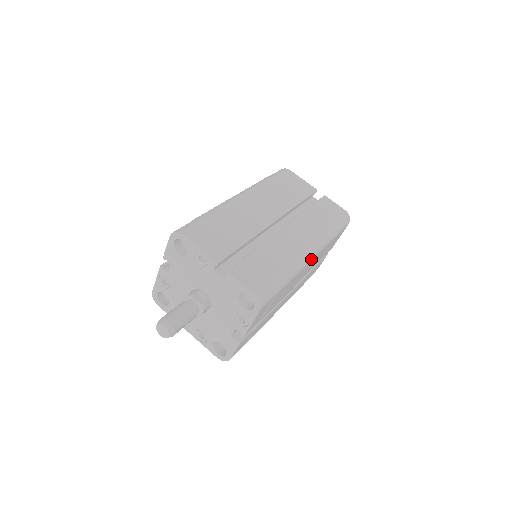
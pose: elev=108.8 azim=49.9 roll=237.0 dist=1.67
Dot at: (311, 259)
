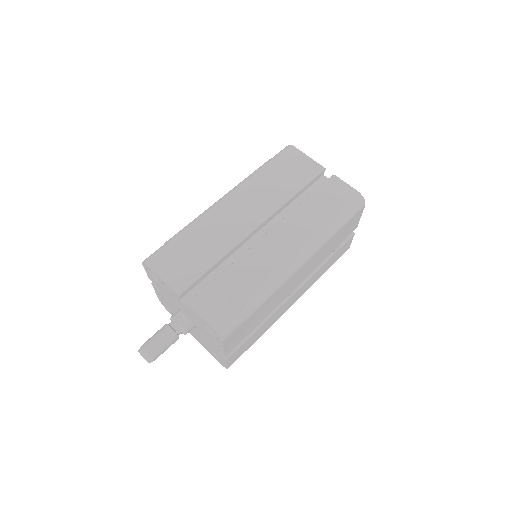
Dot at: (298, 268)
